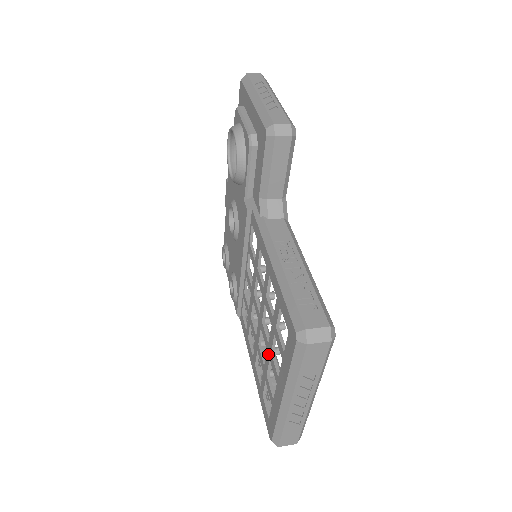
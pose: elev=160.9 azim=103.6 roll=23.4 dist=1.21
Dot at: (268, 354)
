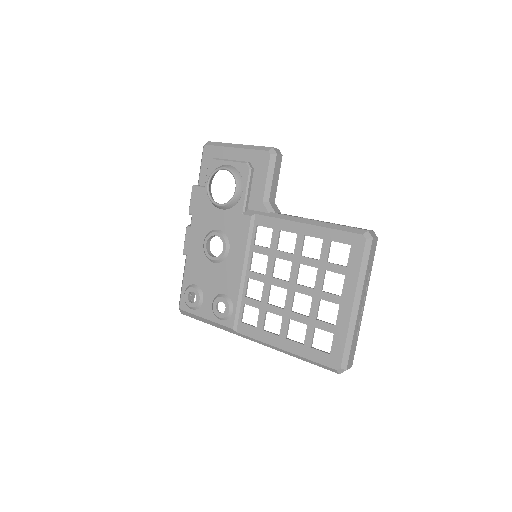
Dot at: (316, 297)
